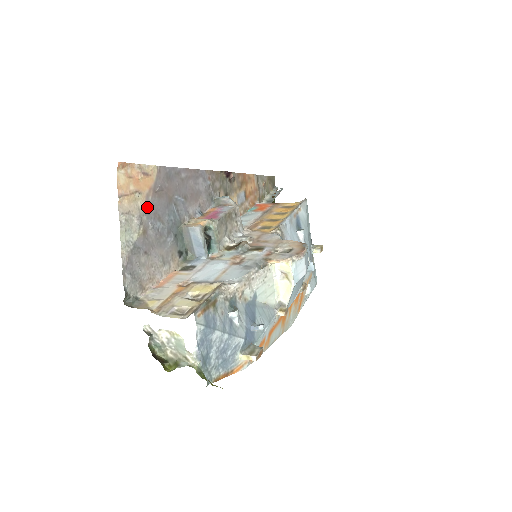
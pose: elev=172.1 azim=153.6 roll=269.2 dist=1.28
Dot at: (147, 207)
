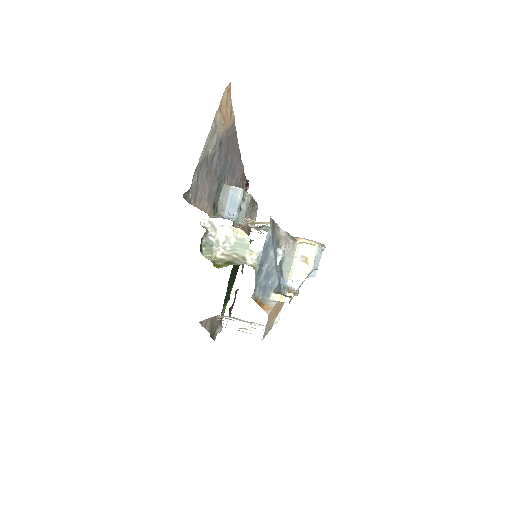
Dot at: (221, 139)
